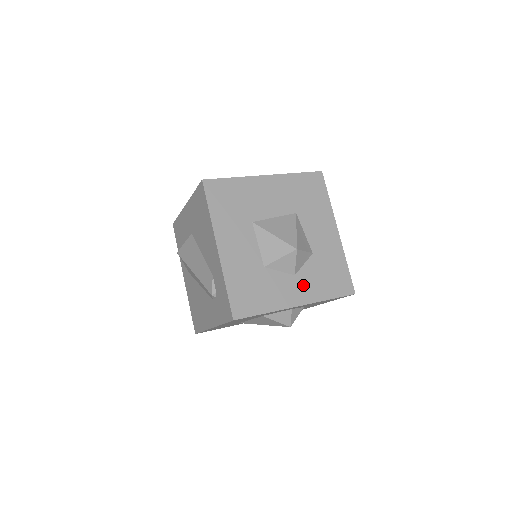
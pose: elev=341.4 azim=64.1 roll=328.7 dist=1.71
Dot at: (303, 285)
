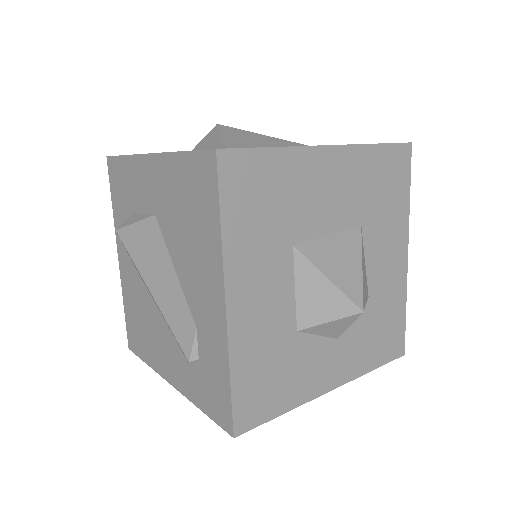
Dot at: (345, 353)
